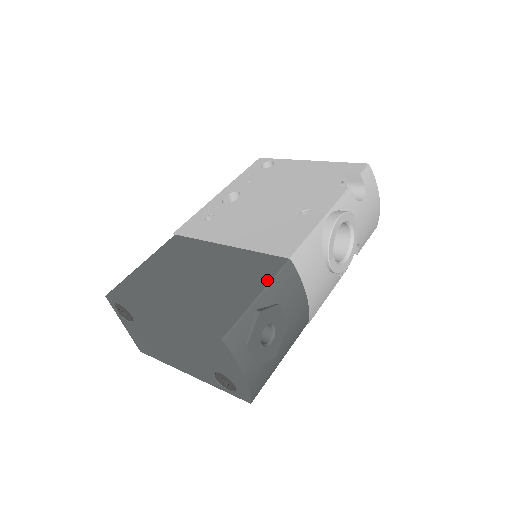
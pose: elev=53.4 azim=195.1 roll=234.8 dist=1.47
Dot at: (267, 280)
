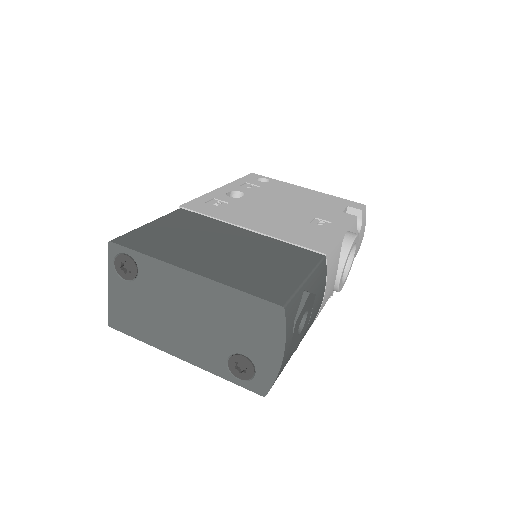
Dot at: (310, 267)
